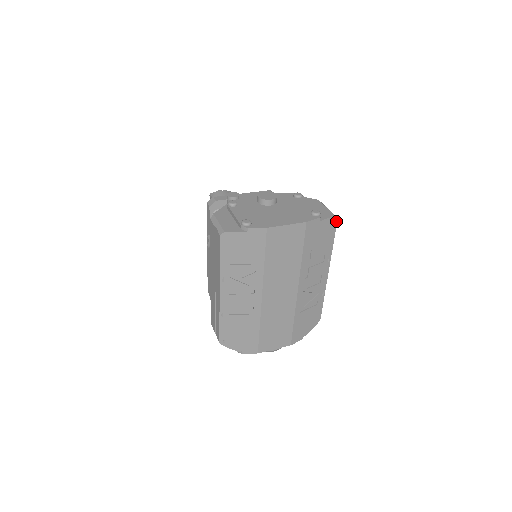
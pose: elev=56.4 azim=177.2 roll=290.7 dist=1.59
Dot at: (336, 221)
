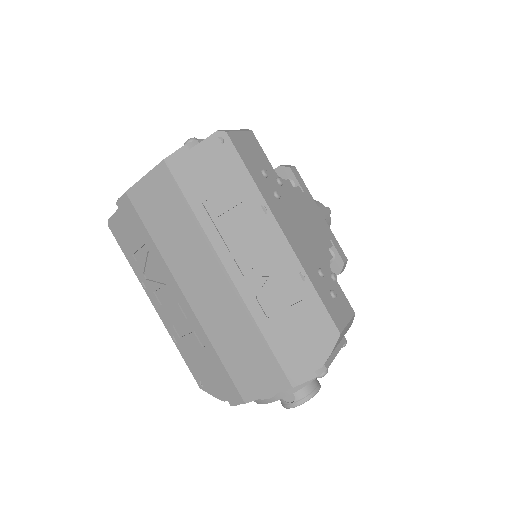
Dot at: (227, 138)
